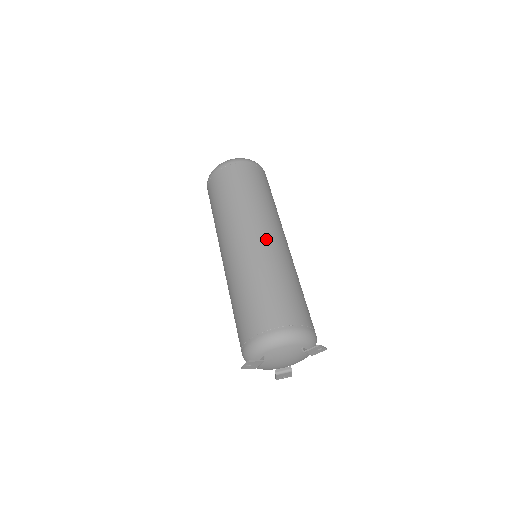
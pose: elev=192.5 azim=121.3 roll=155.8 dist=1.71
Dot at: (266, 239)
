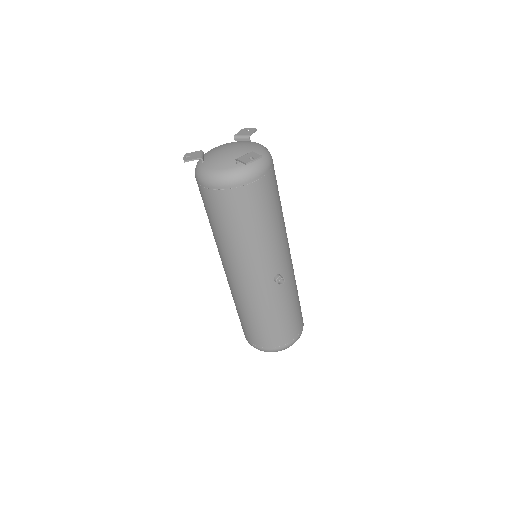
Dot at: occluded
